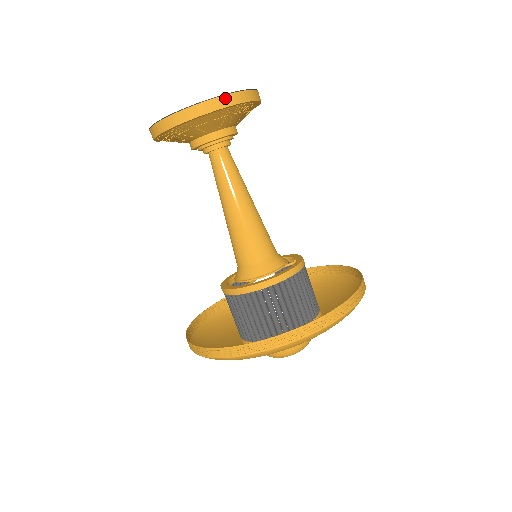
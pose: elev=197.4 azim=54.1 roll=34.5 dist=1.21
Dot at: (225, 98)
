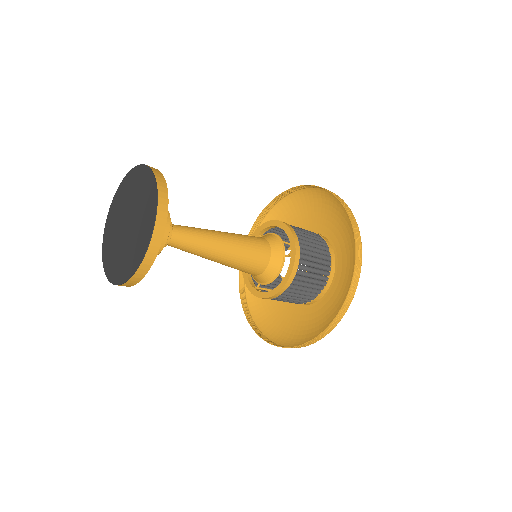
Dot at: (135, 276)
